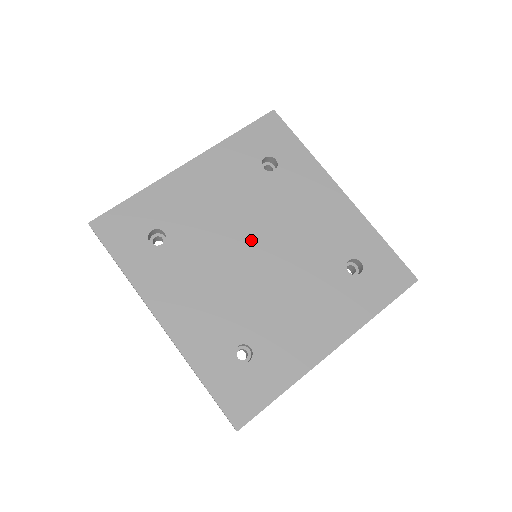
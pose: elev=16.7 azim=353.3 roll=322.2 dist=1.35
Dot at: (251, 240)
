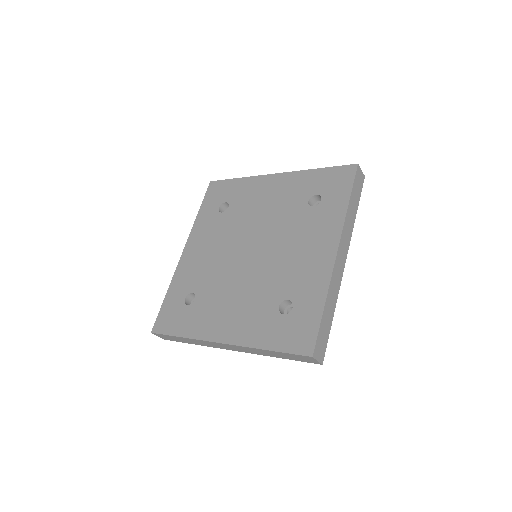
Dot at: (256, 241)
